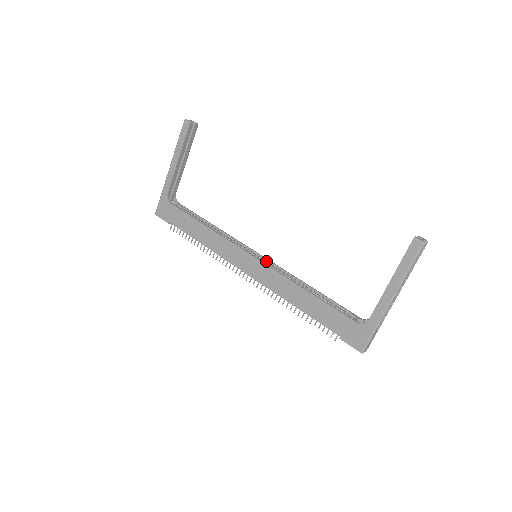
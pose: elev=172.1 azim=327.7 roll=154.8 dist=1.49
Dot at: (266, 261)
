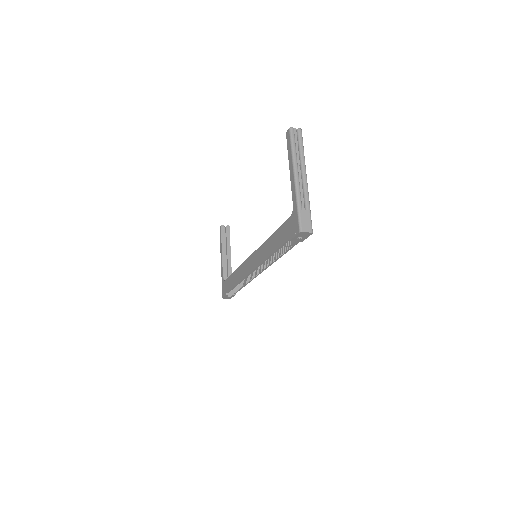
Dot at: occluded
